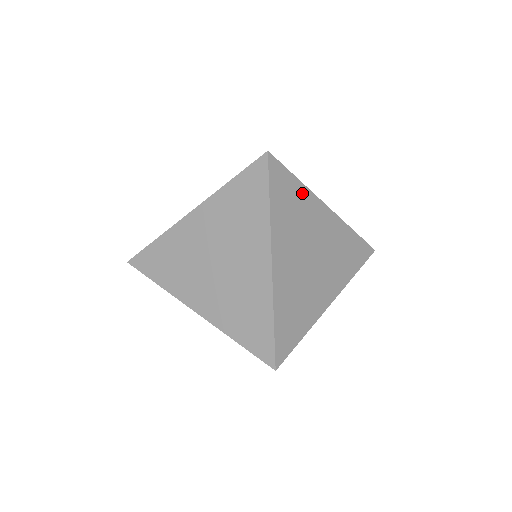
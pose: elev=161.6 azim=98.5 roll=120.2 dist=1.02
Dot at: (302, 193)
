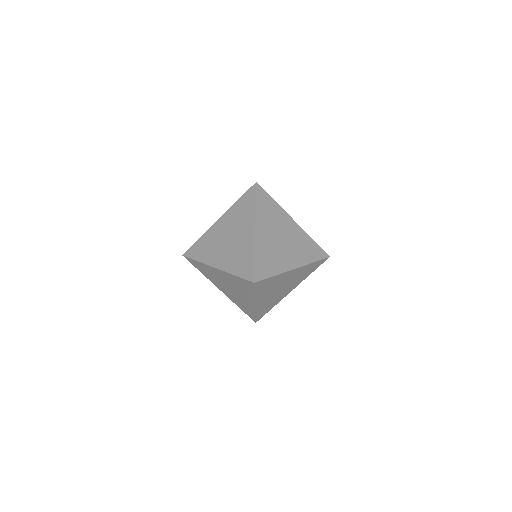
Dot at: (276, 278)
